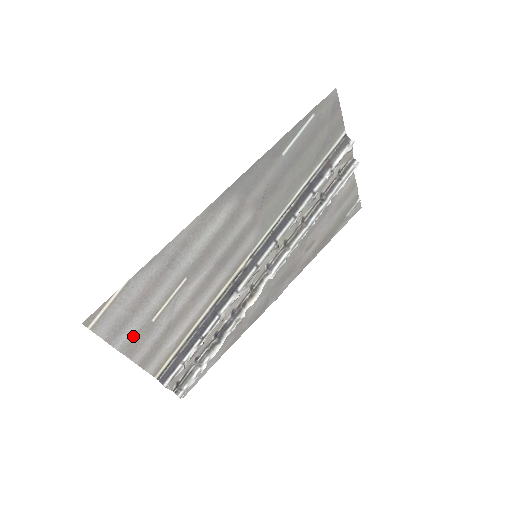
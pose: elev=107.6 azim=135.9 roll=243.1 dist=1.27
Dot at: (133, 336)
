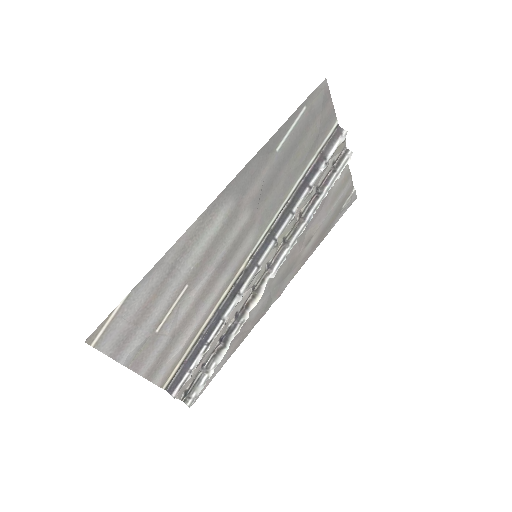
Dot at: (138, 349)
